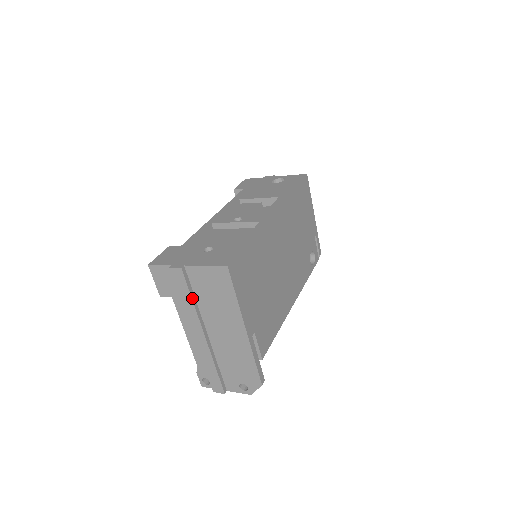
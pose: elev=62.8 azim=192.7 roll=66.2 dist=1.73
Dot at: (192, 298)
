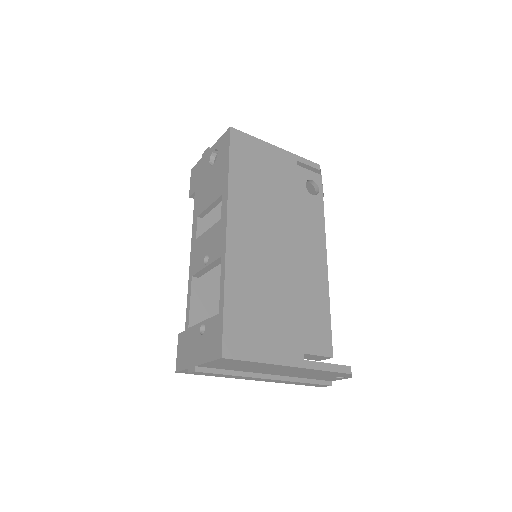
Dot at: (229, 374)
